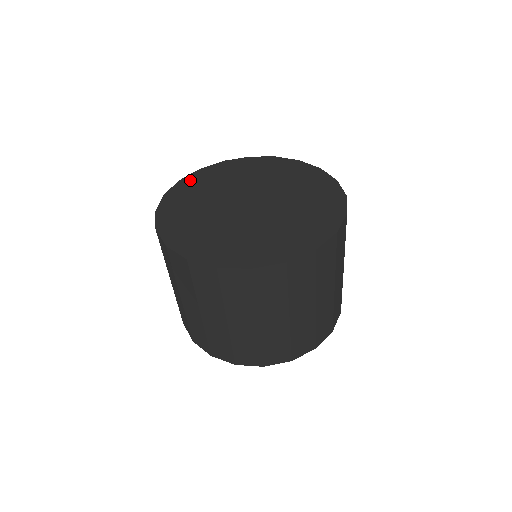
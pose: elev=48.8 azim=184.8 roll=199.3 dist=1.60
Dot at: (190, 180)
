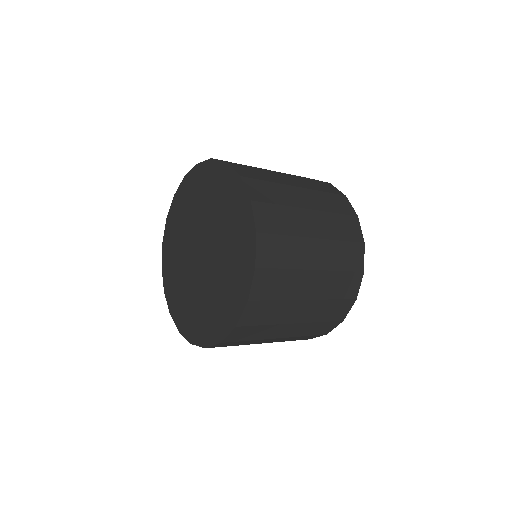
Dot at: (171, 217)
